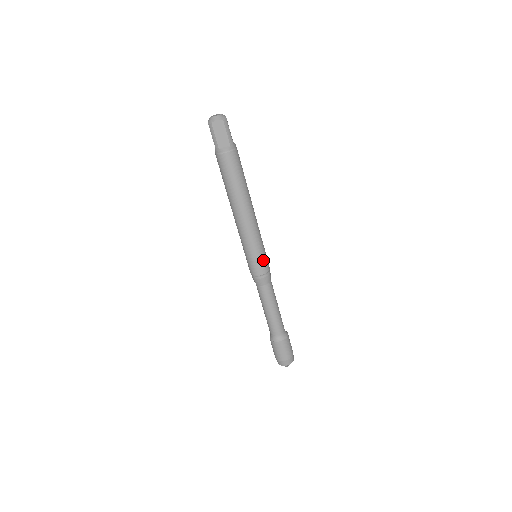
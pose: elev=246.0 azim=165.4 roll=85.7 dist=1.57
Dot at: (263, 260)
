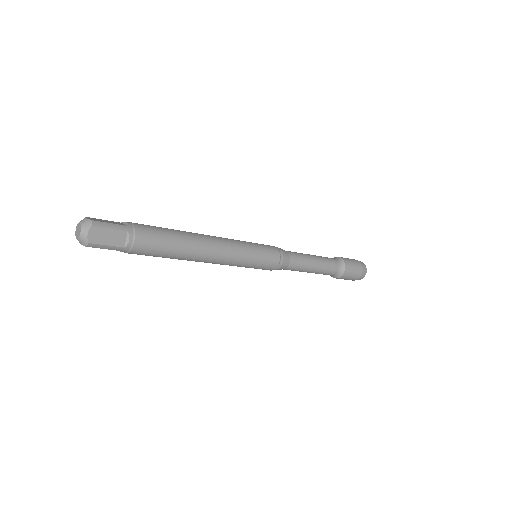
Dot at: (261, 268)
